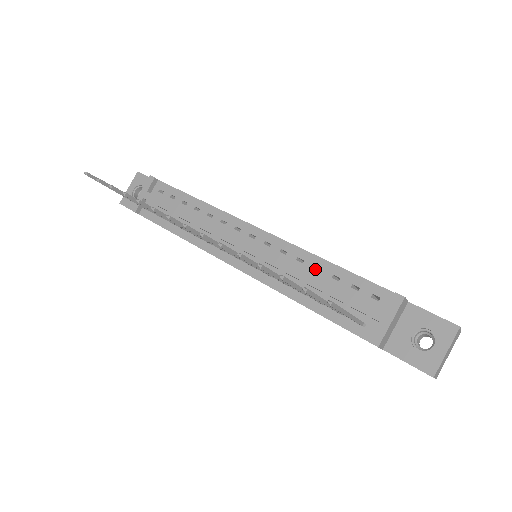
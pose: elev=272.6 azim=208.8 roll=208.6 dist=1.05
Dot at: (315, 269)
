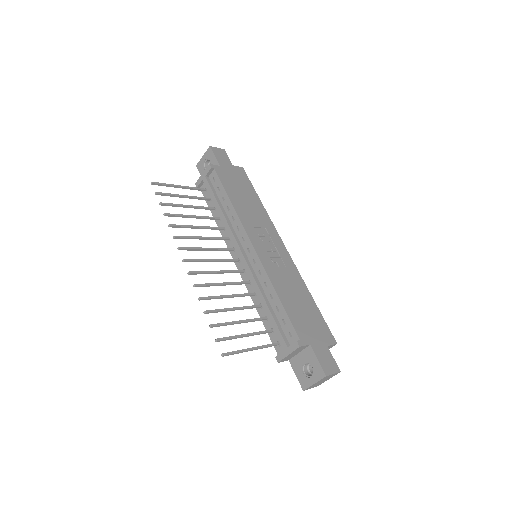
Dot at: (272, 294)
